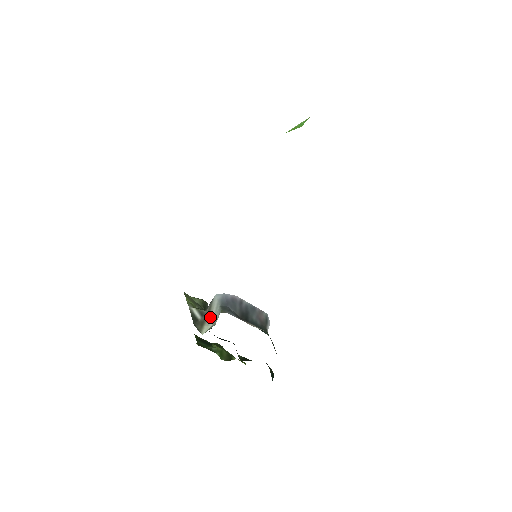
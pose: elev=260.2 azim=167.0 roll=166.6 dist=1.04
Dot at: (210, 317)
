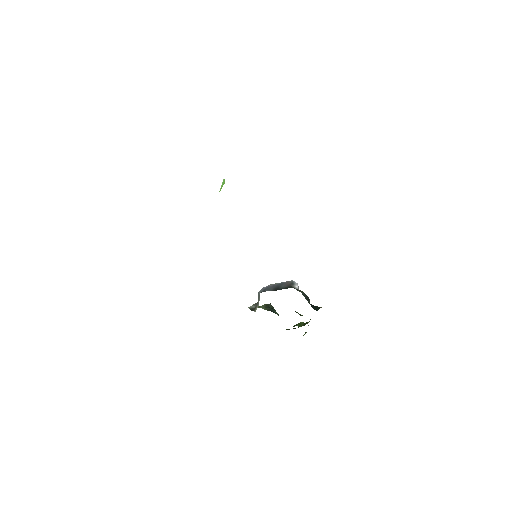
Dot at: (258, 302)
